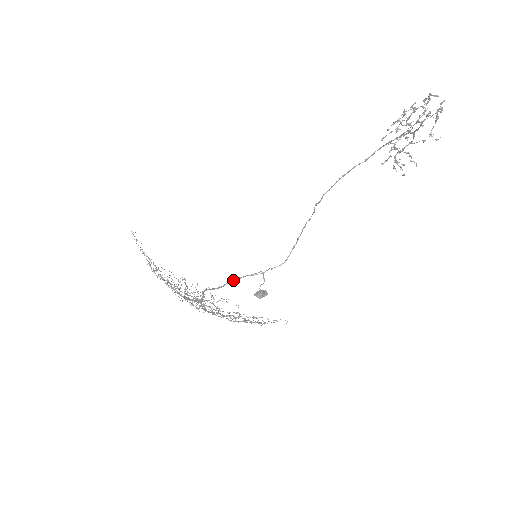
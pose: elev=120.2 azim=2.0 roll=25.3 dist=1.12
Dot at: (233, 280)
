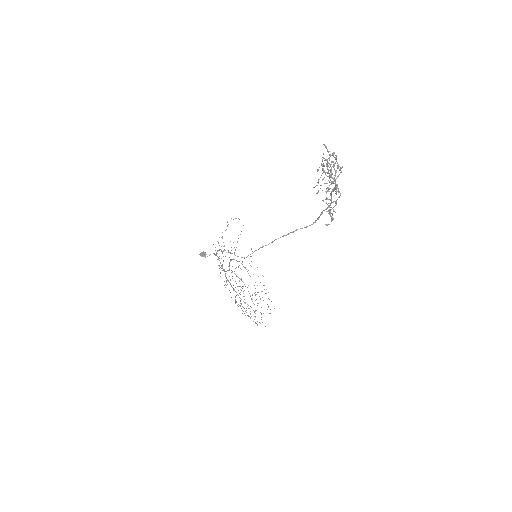
Dot at: (218, 250)
